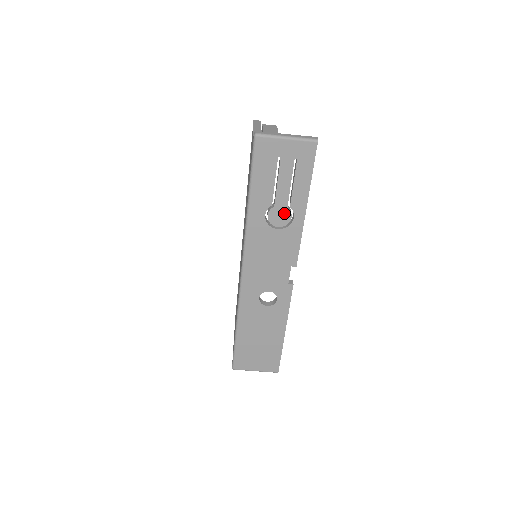
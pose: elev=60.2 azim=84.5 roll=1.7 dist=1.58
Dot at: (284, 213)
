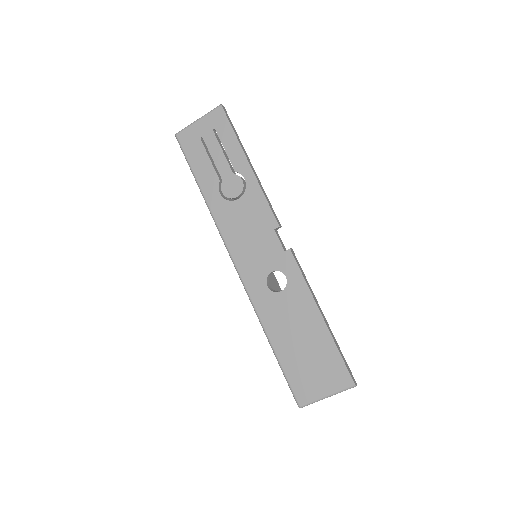
Dot at: (234, 181)
